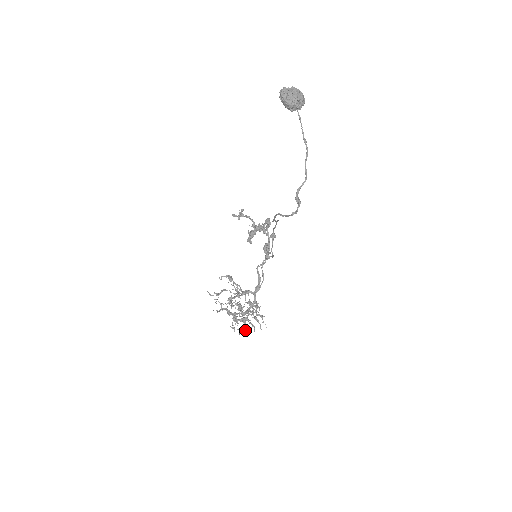
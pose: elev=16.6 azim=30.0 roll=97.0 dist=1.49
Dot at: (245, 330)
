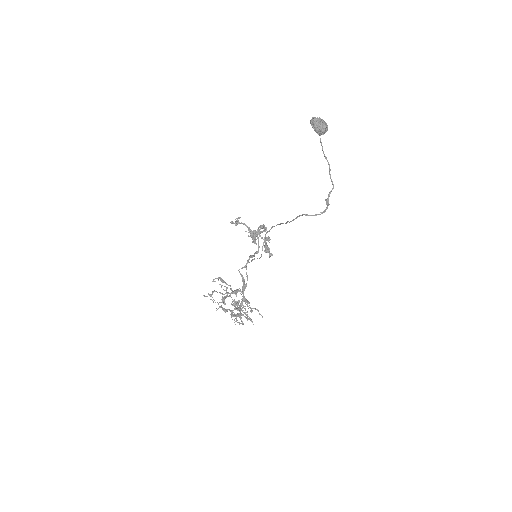
Dot at: (242, 323)
